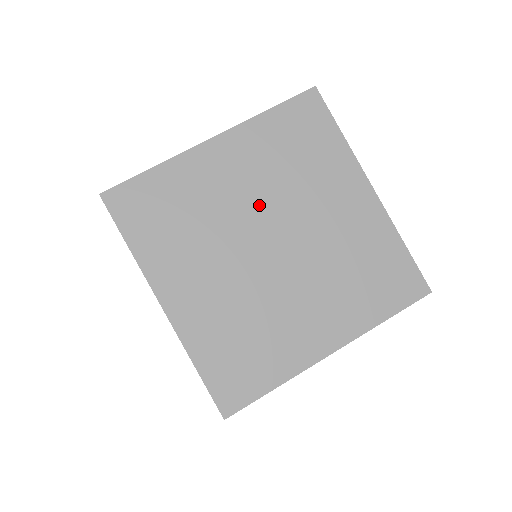
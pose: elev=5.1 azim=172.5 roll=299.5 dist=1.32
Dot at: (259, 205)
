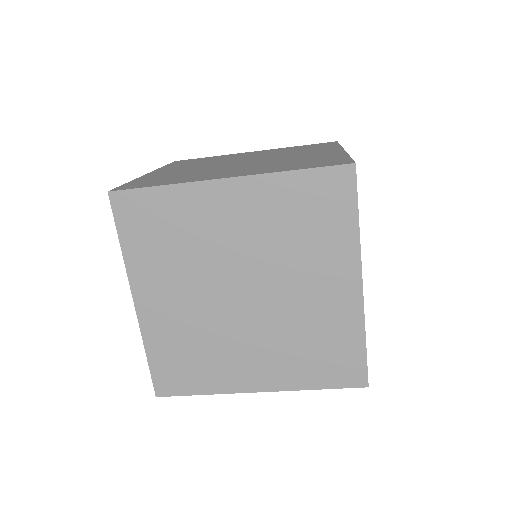
Dot at: (246, 256)
